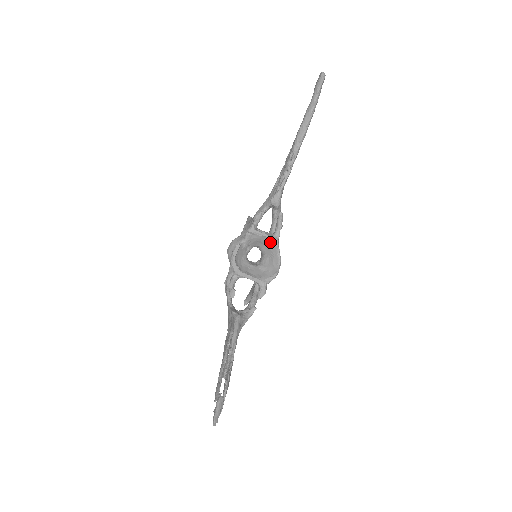
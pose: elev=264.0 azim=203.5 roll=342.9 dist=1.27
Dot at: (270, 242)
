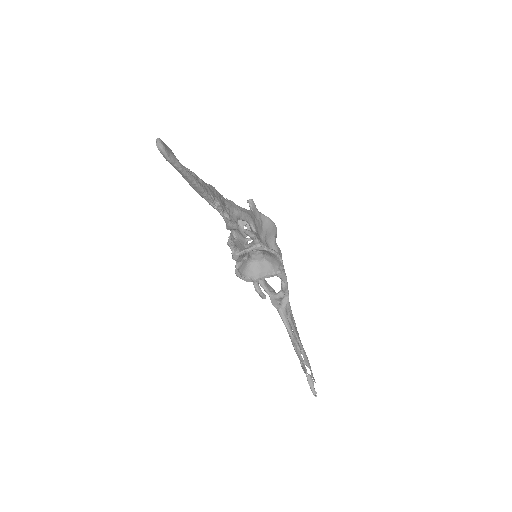
Dot at: occluded
